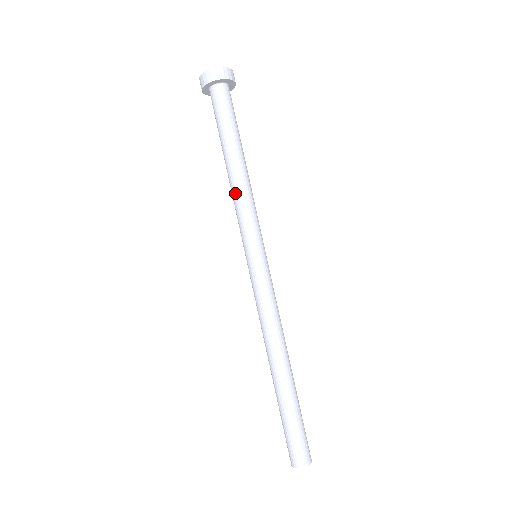
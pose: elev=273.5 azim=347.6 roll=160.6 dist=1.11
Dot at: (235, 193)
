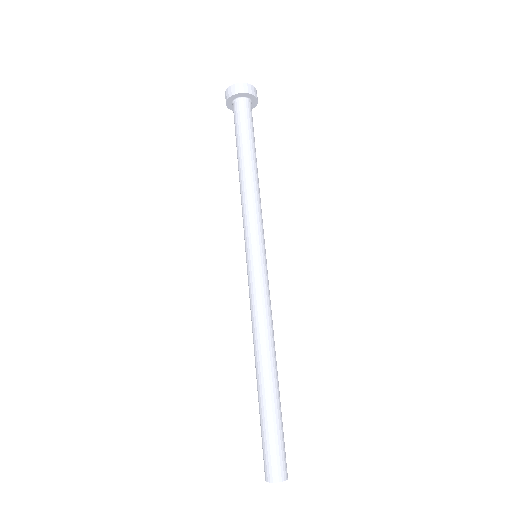
Dot at: (251, 192)
